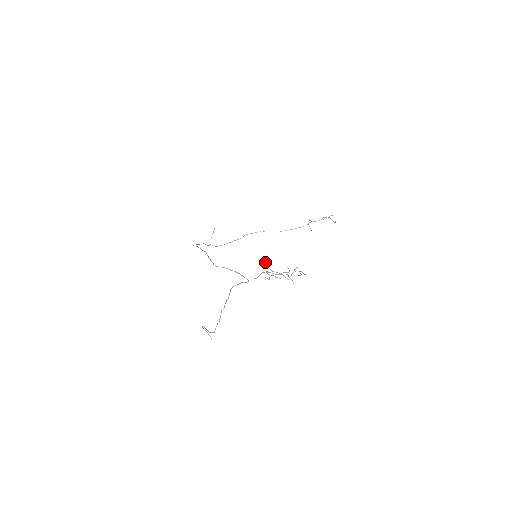
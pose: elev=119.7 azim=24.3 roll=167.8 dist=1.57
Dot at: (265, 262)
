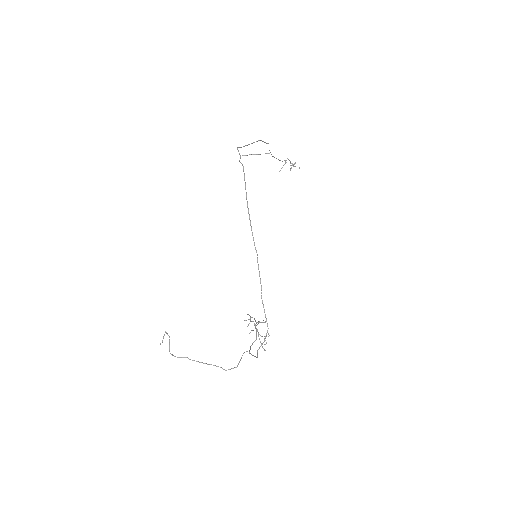
Dot at: occluded
